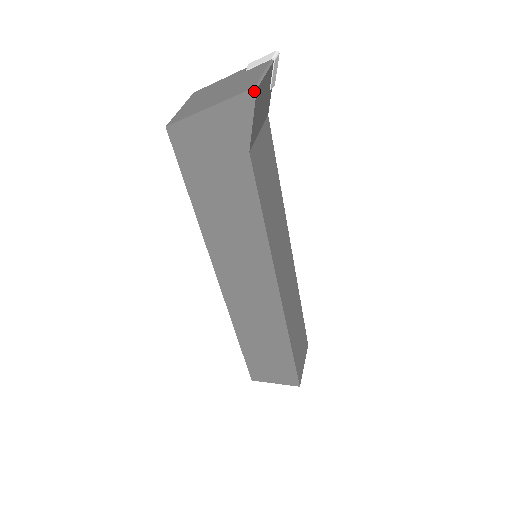
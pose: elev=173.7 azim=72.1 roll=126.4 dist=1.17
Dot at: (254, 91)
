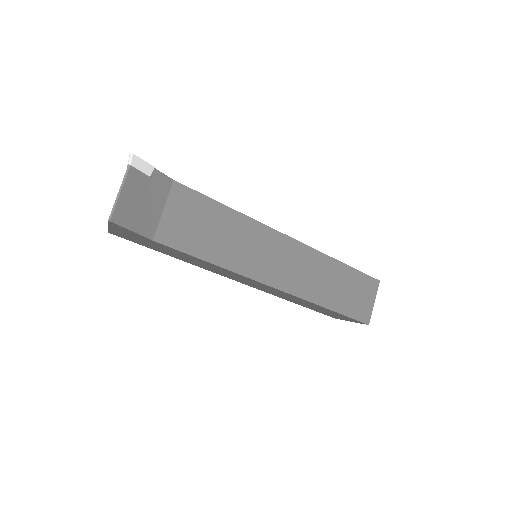
Dot at: (110, 222)
